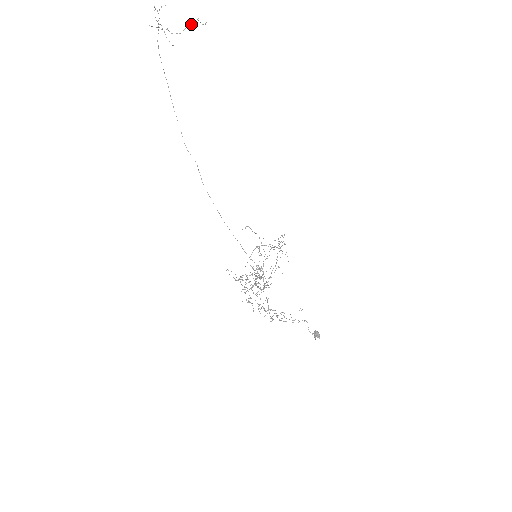
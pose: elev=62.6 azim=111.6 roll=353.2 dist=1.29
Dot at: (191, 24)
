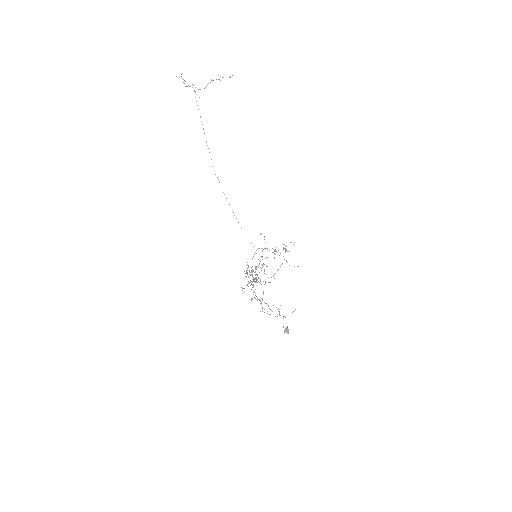
Dot at: (212, 80)
